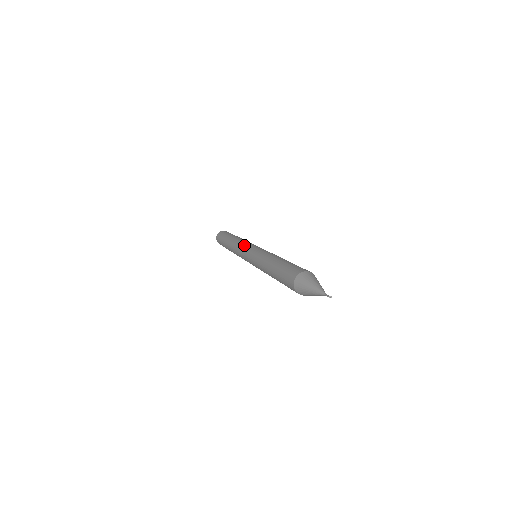
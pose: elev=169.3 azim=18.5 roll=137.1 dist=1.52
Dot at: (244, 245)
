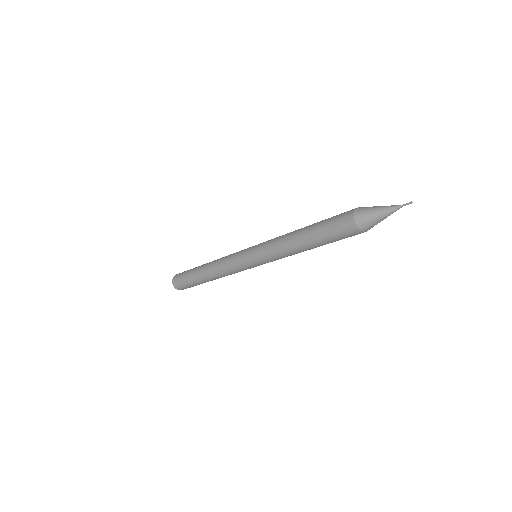
Dot at: (233, 257)
